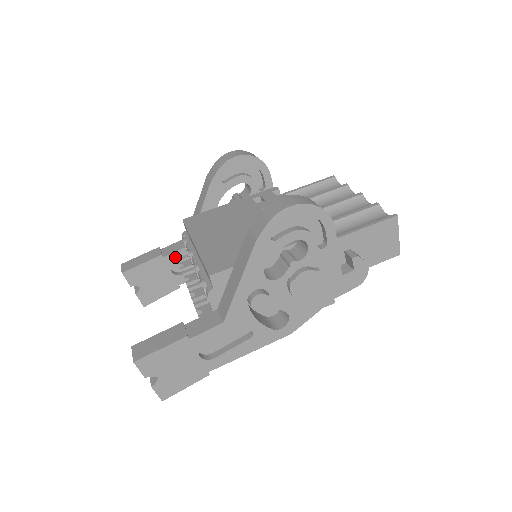
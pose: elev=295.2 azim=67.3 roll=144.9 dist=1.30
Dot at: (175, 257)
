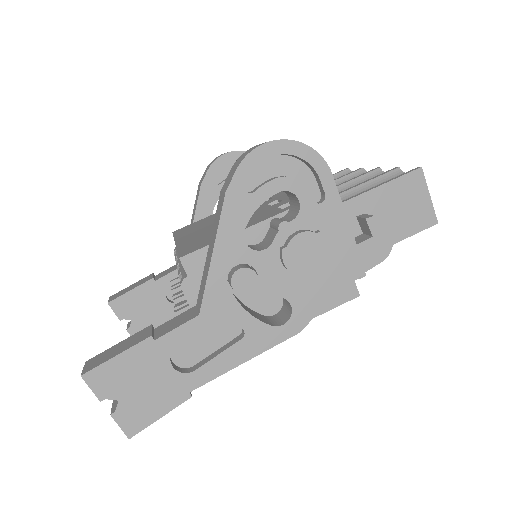
Dot at: (169, 280)
